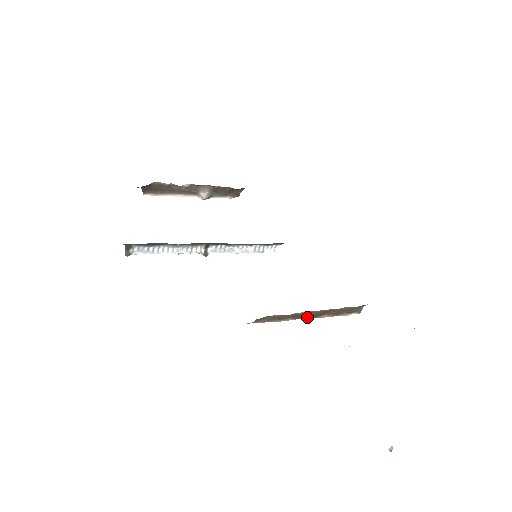
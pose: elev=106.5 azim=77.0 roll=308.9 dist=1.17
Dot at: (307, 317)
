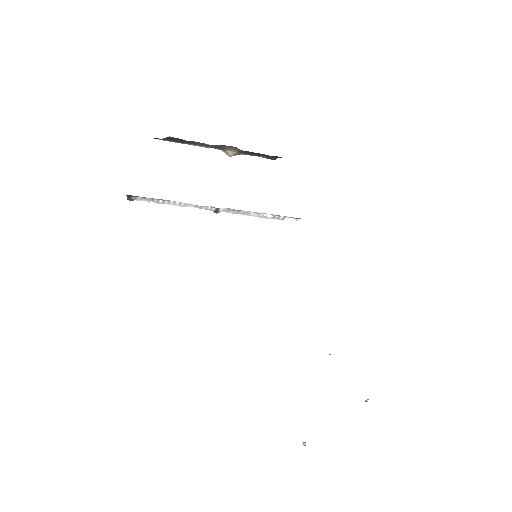
Dot at: occluded
